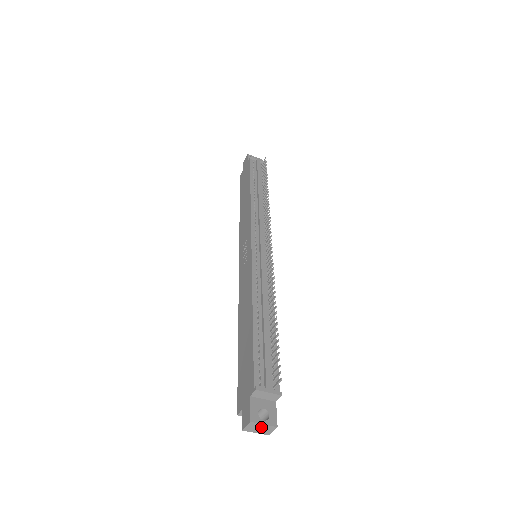
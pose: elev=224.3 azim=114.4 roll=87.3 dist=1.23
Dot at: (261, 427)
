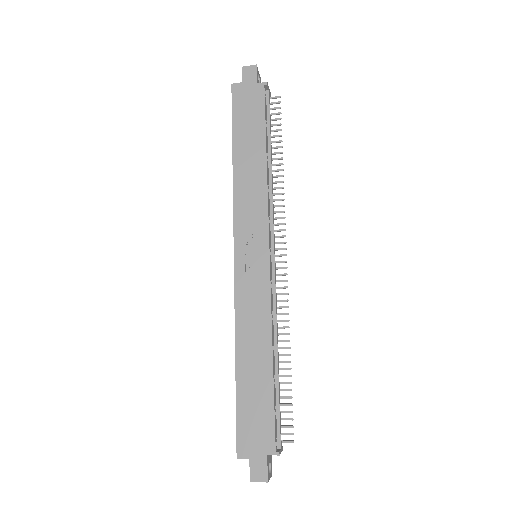
Dot at: occluded
